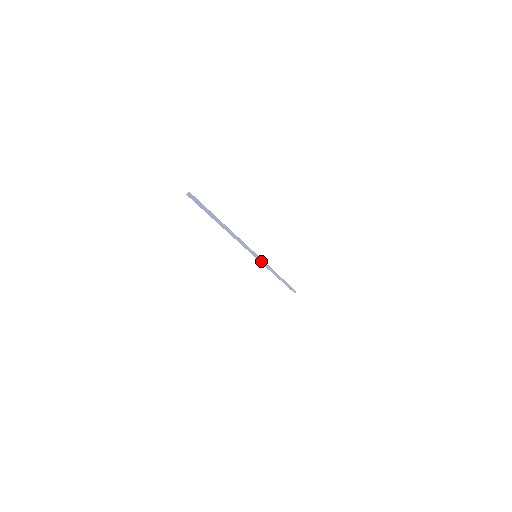
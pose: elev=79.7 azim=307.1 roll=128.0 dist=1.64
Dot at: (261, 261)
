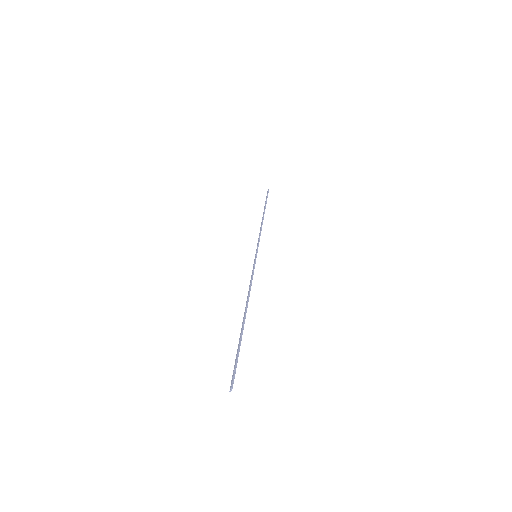
Dot at: (257, 247)
